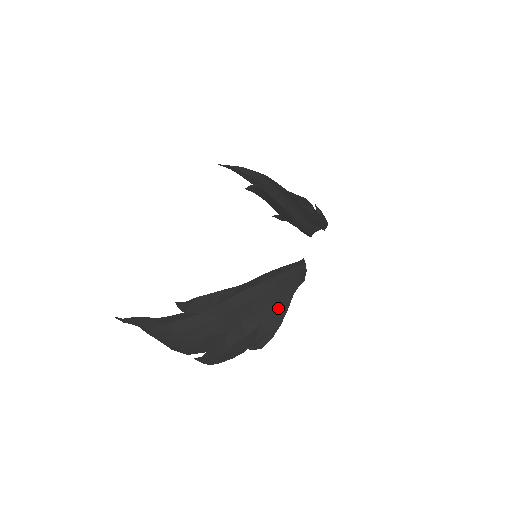
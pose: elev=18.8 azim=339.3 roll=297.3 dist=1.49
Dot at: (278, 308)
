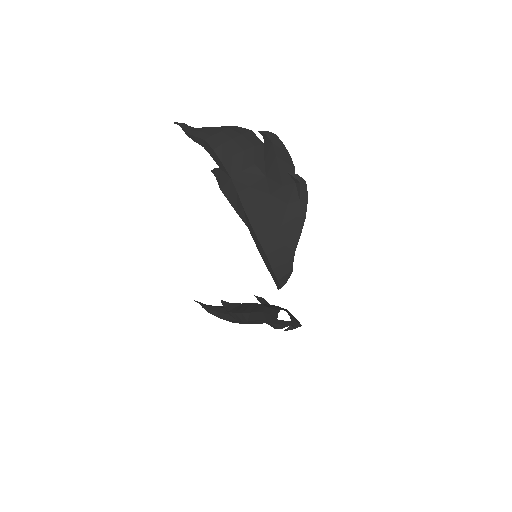
Dot at: (289, 322)
